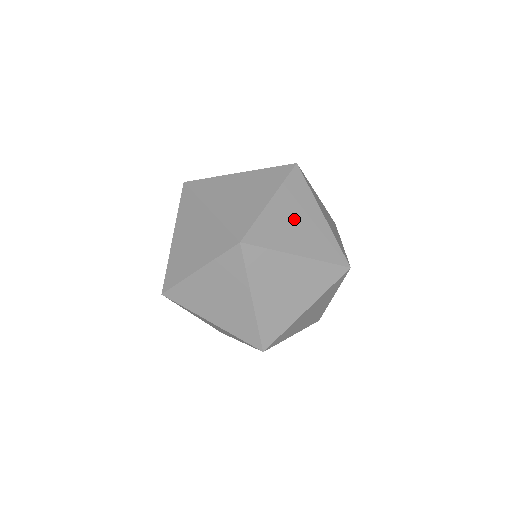
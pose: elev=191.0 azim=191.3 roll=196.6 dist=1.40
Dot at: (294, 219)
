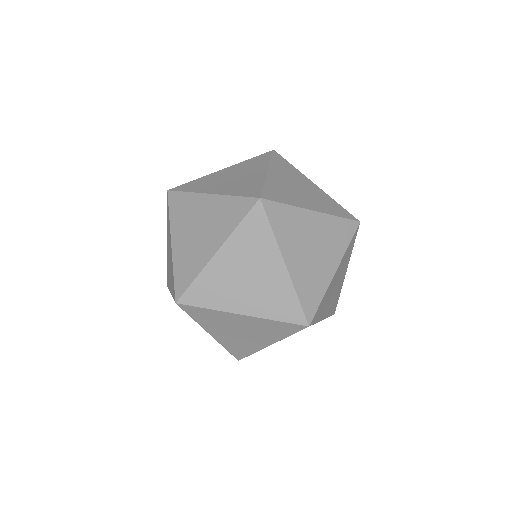
Dot at: (313, 243)
